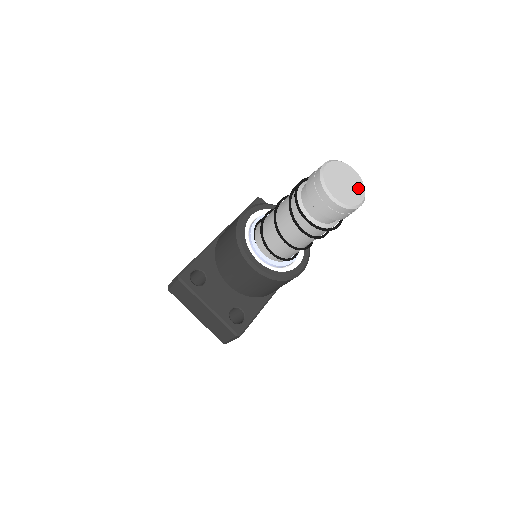
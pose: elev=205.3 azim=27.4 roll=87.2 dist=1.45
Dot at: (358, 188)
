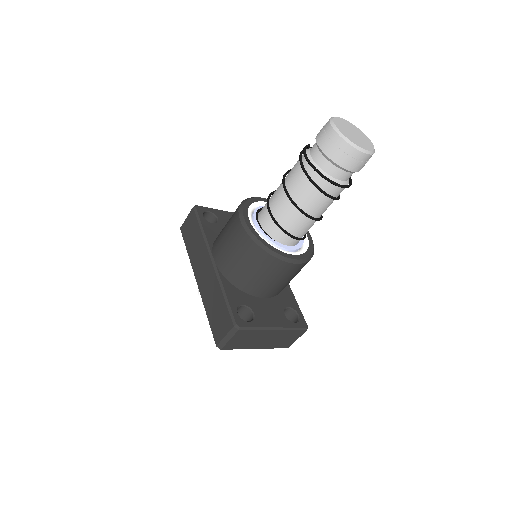
Dot at: (359, 132)
